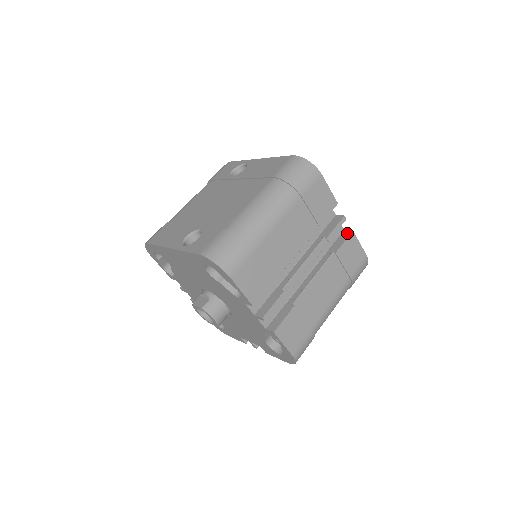
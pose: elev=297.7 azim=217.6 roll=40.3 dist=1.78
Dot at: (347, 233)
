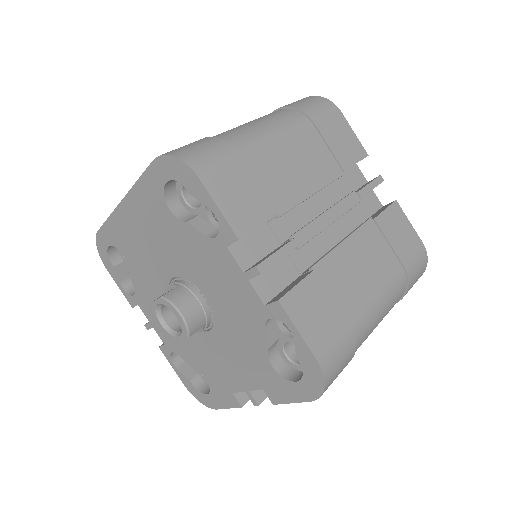
Dot at: (388, 204)
